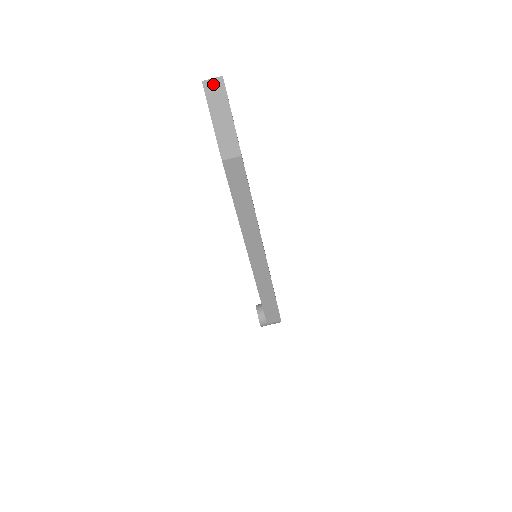
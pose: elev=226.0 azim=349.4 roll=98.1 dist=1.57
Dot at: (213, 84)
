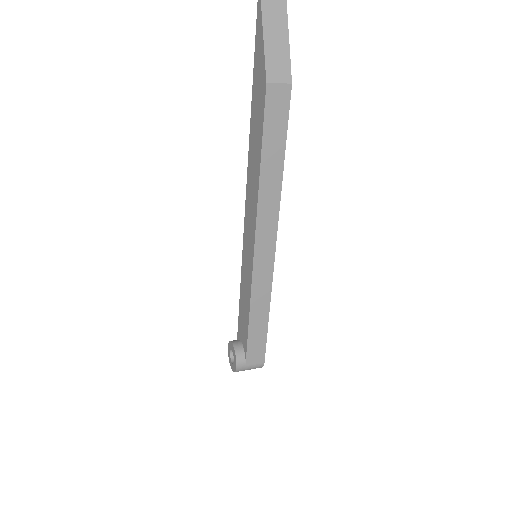
Dot at: out of frame
